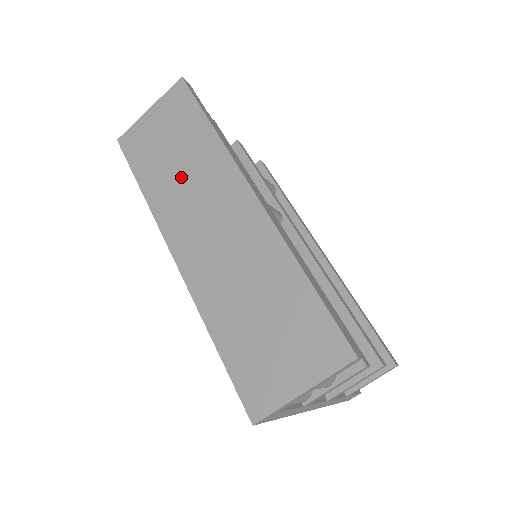
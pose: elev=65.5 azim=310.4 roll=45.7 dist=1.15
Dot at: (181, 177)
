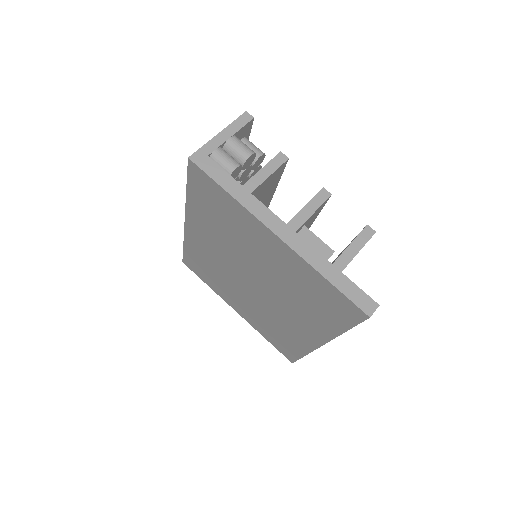
Dot at: occluded
